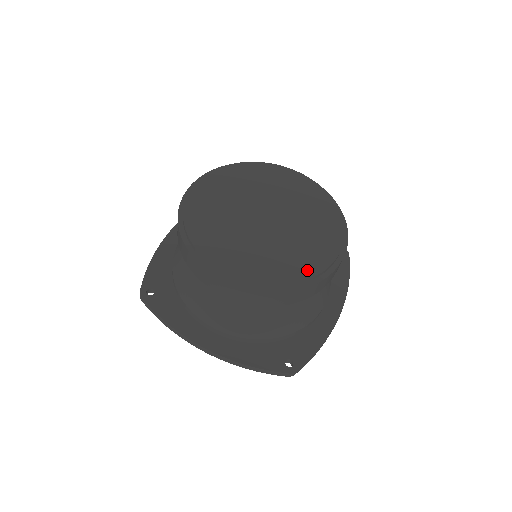
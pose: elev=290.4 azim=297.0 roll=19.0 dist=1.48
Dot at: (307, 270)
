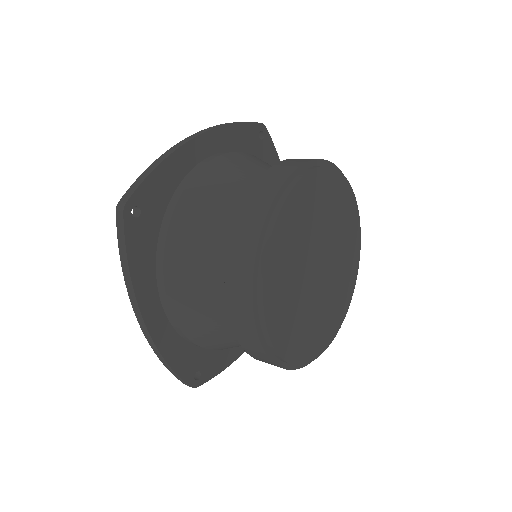
Dot at: (309, 353)
